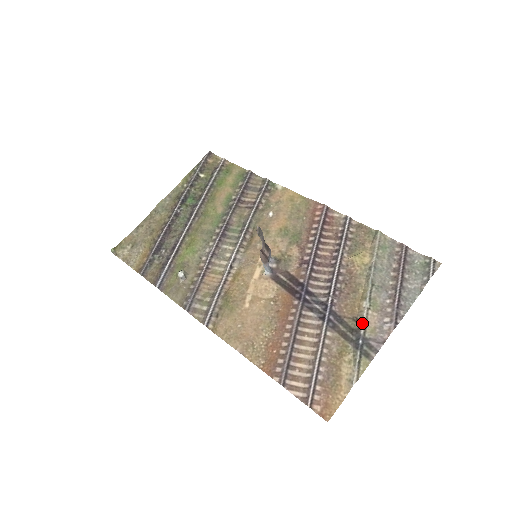
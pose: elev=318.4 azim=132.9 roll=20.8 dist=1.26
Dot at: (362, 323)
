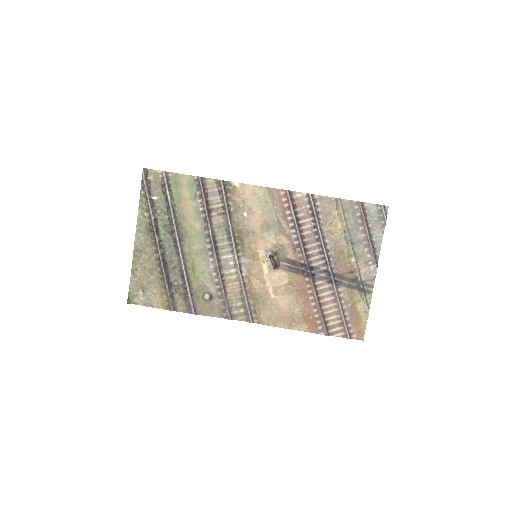
Dot at: (357, 274)
